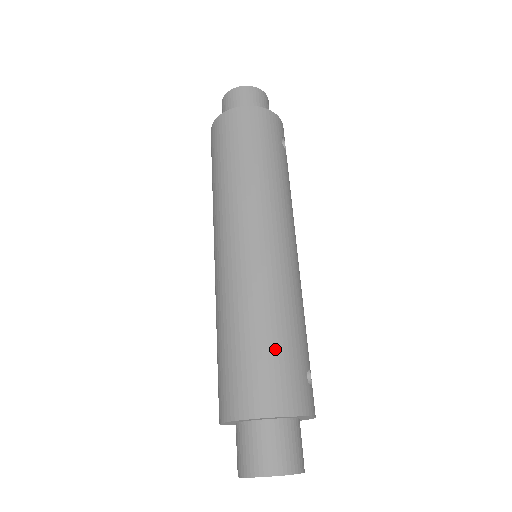
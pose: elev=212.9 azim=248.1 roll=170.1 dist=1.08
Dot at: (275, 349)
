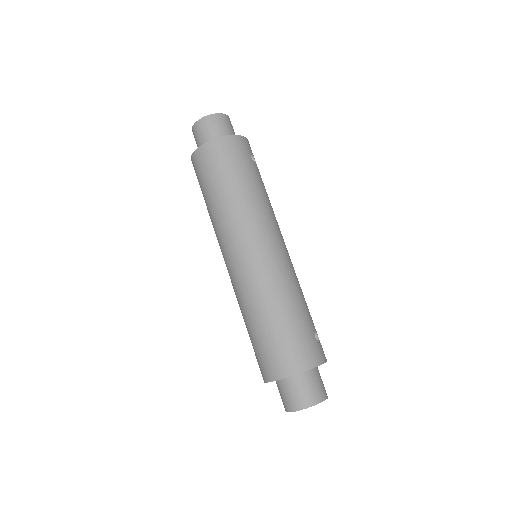
Dot at: (290, 328)
